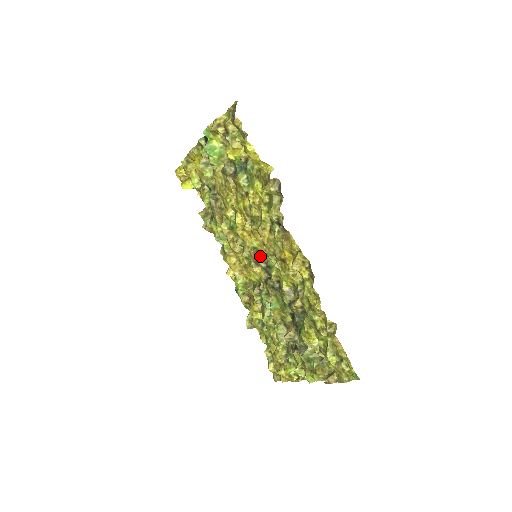
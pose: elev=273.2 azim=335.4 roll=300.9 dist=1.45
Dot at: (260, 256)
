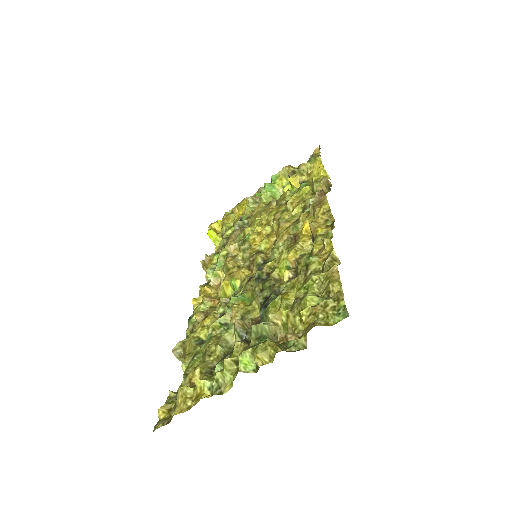
Dot at: (262, 253)
